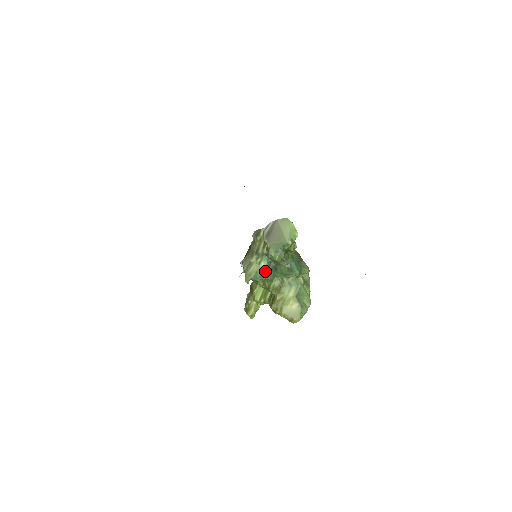
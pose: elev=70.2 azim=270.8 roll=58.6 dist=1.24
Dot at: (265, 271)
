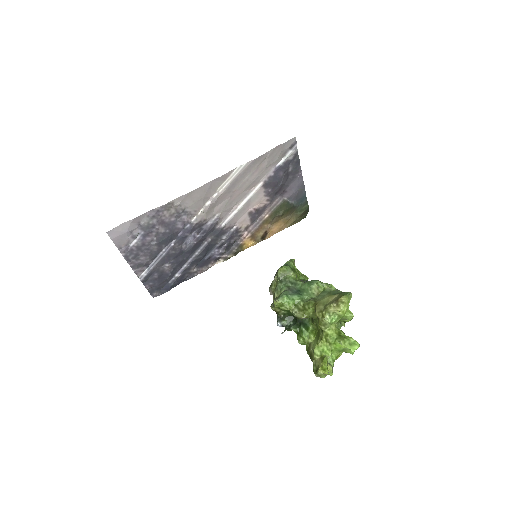
Dot at: (287, 290)
